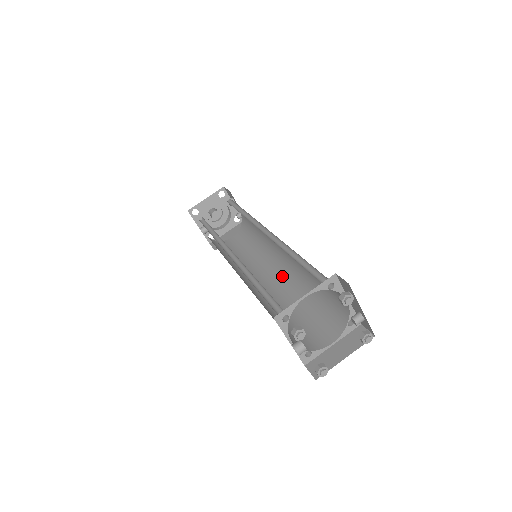
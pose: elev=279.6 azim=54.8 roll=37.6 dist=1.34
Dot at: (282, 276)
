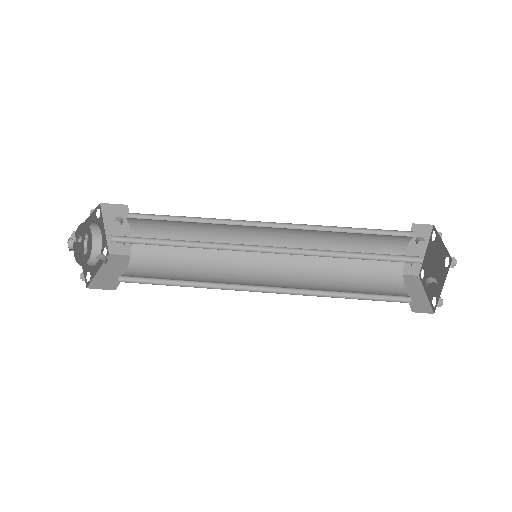
Dot at: (280, 274)
